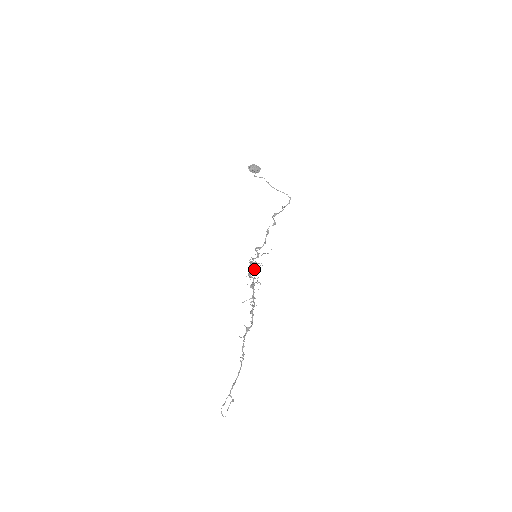
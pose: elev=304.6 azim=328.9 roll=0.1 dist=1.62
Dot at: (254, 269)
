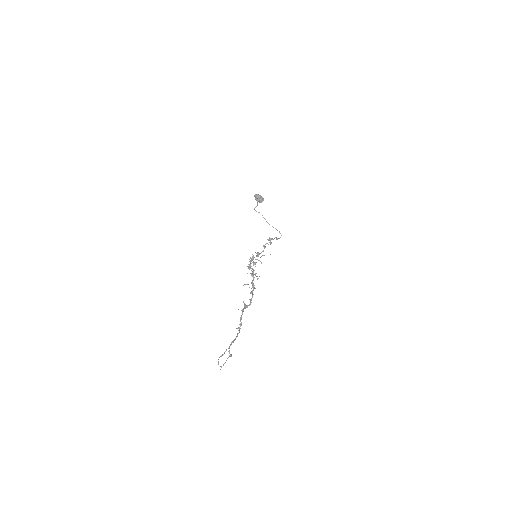
Dot at: (253, 265)
